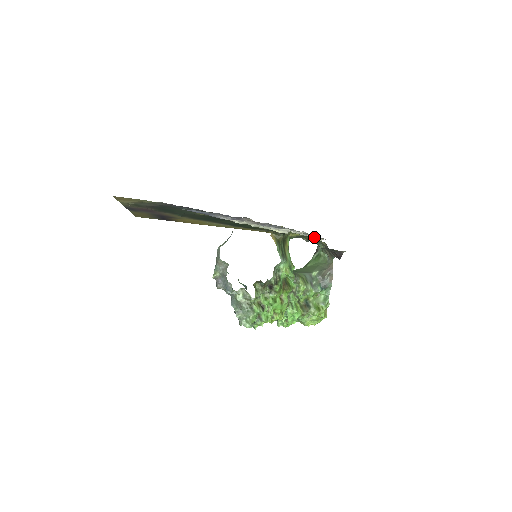
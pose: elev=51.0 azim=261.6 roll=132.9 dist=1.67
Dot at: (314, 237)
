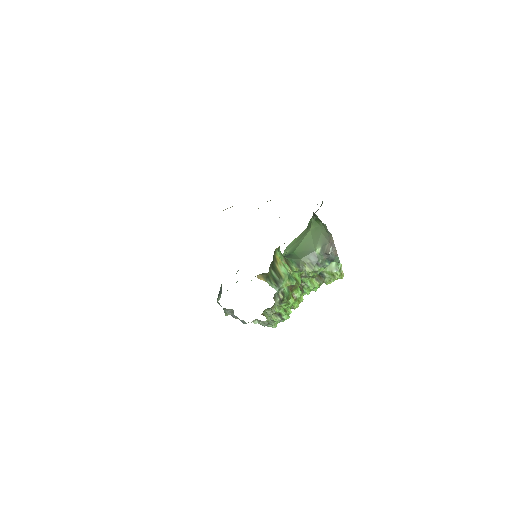
Dot at: occluded
